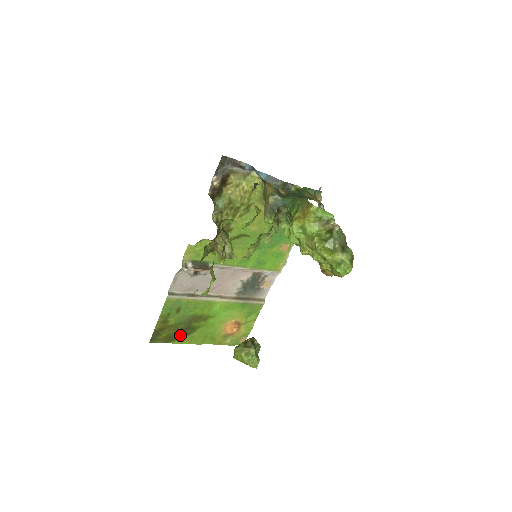
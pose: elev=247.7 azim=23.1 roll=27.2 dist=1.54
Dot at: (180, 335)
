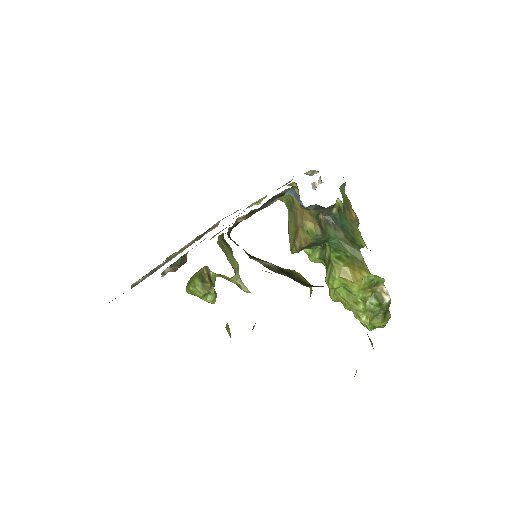
Dot at: occluded
